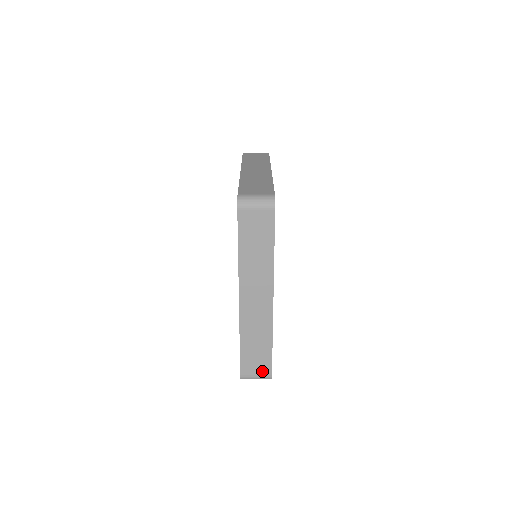
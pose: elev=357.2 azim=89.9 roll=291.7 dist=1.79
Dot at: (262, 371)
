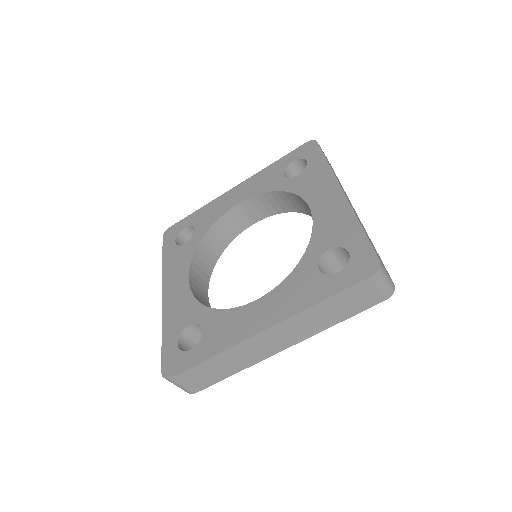
Dot at: (194, 386)
